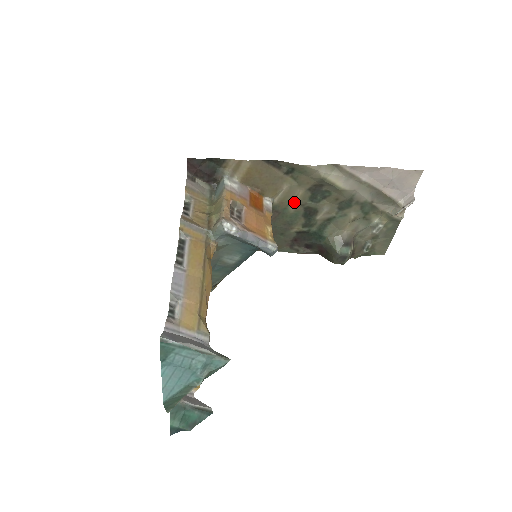
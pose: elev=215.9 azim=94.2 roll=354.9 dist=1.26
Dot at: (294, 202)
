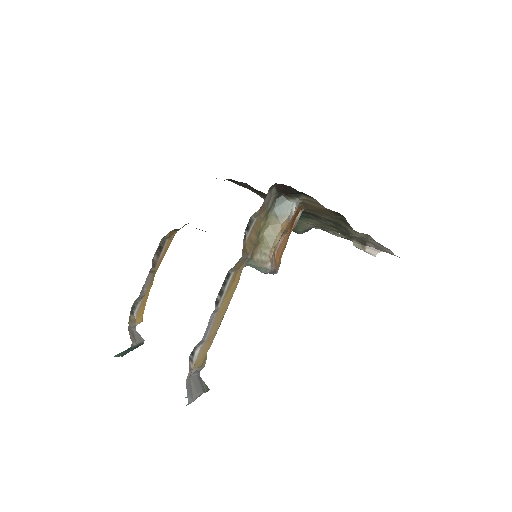
Dot at: (314, 213)
